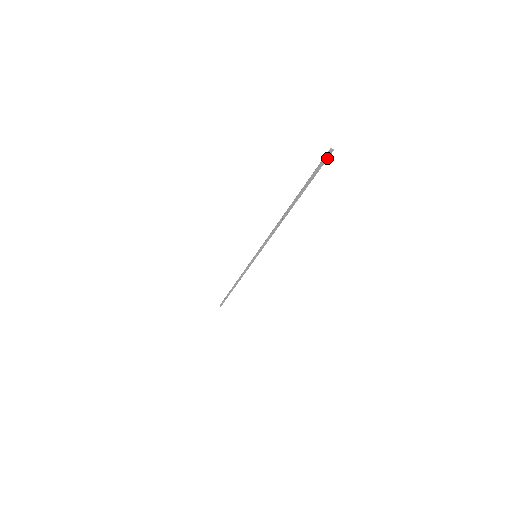
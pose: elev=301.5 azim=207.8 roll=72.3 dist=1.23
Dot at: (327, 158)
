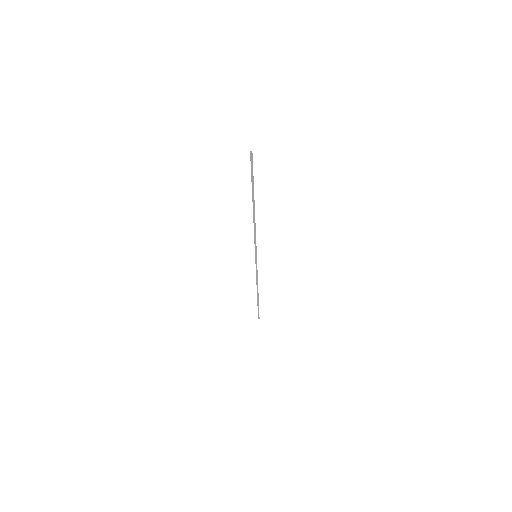
Dot at: (250, 158)
